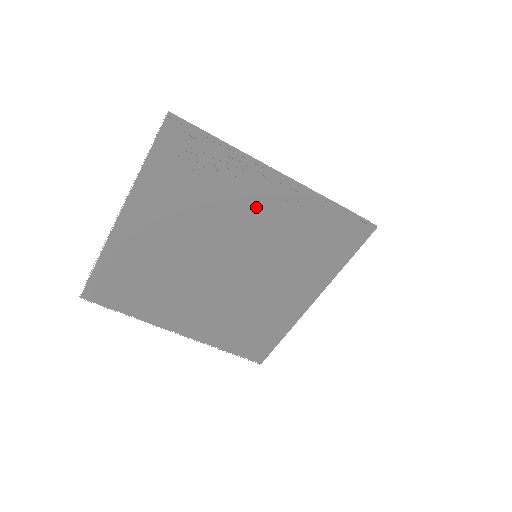
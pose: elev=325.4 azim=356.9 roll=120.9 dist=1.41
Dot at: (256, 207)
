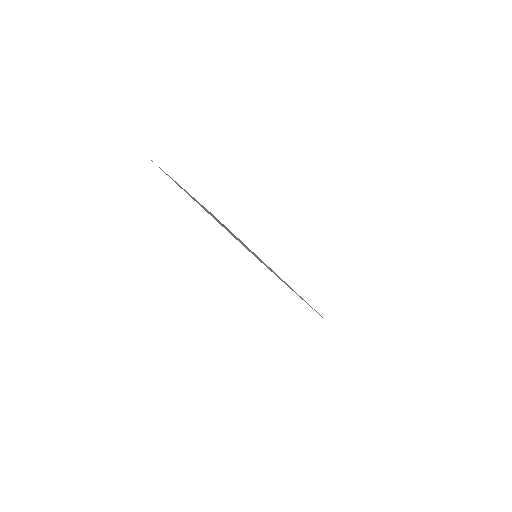
Dot at: occluded
